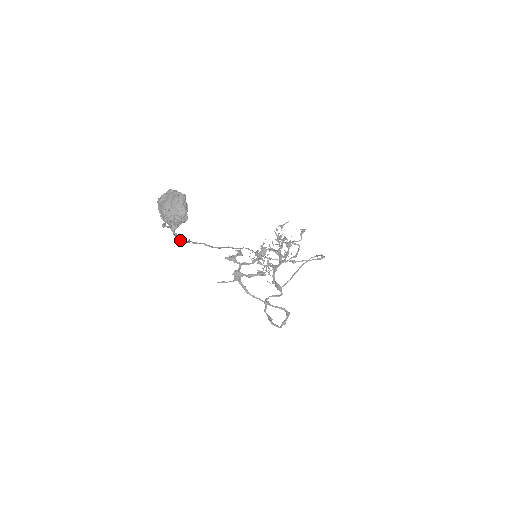
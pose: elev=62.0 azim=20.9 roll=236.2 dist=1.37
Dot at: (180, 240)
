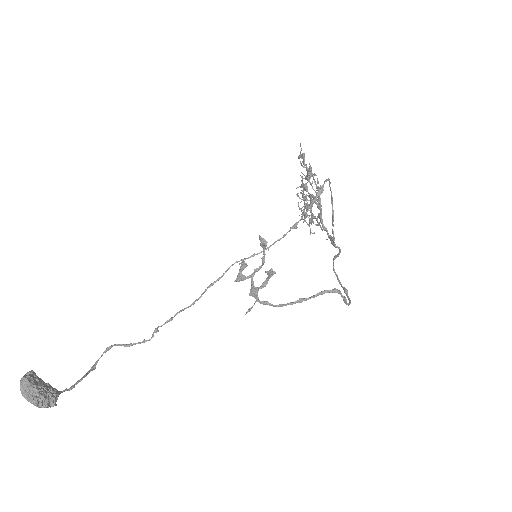
Dot at: (143, 342)
